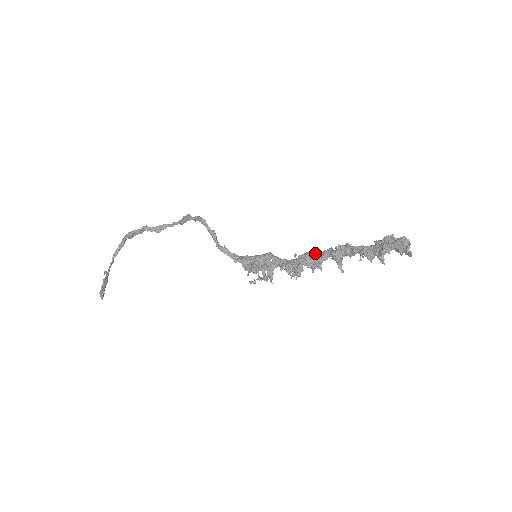
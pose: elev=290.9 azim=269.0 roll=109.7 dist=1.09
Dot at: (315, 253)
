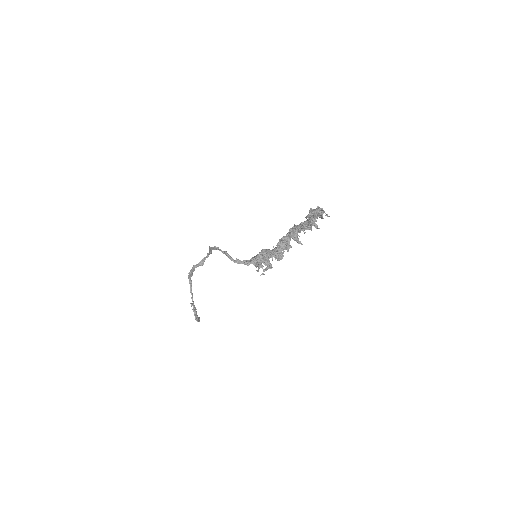
Dot at: (283, 239)
